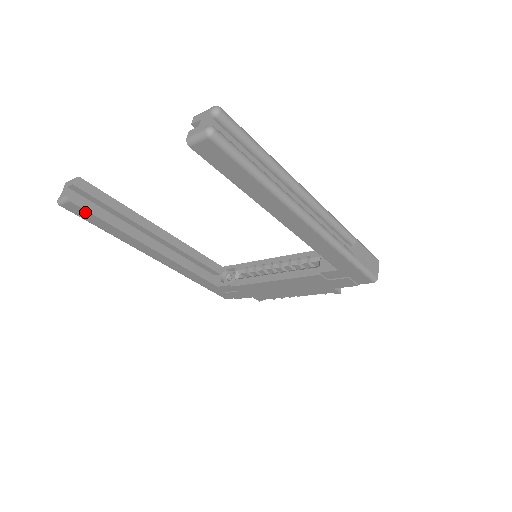
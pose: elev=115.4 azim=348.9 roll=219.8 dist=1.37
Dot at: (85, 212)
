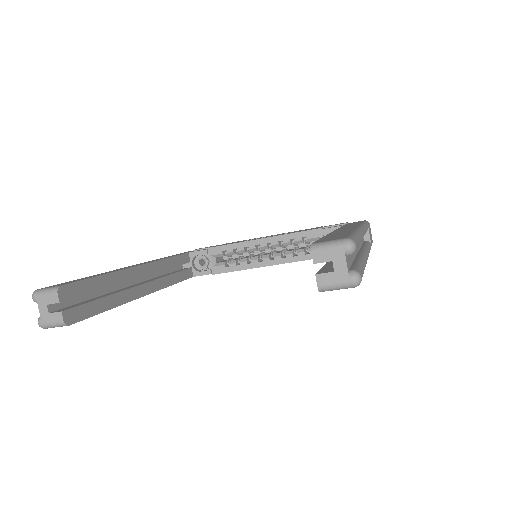
Dot at: (82, 319)
